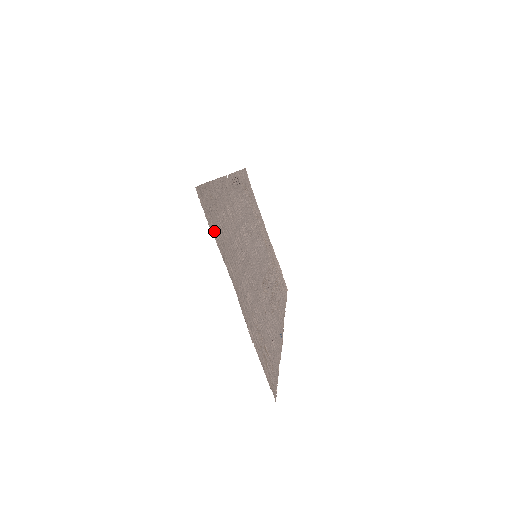
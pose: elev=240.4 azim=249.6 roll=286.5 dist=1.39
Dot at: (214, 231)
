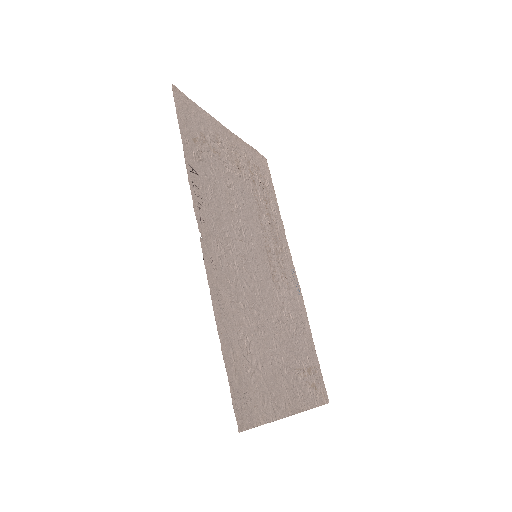
Dot at: (260, 411)
